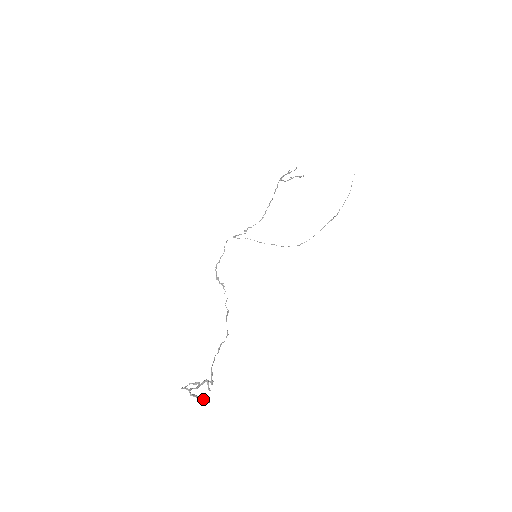
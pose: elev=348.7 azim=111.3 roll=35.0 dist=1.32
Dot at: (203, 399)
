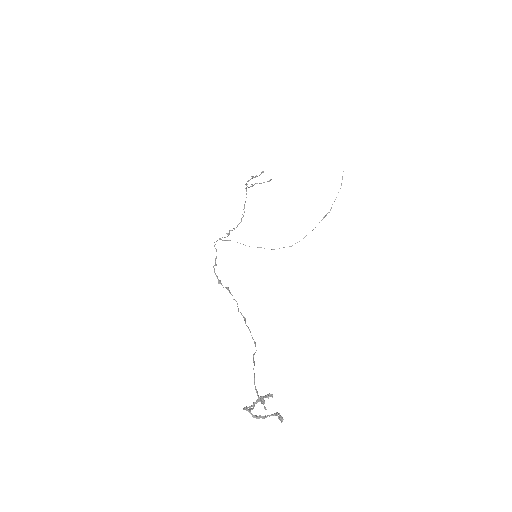
Dot at: (279, 416)
